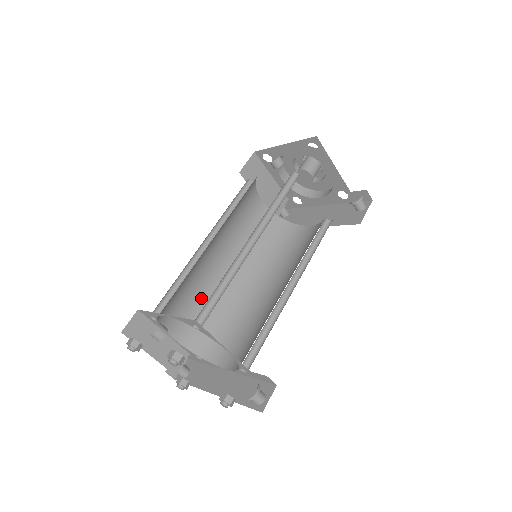
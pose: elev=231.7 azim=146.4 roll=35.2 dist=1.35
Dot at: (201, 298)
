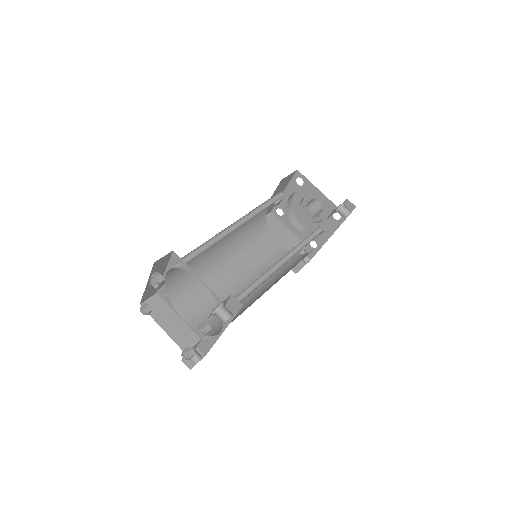
Dot at: occluded
